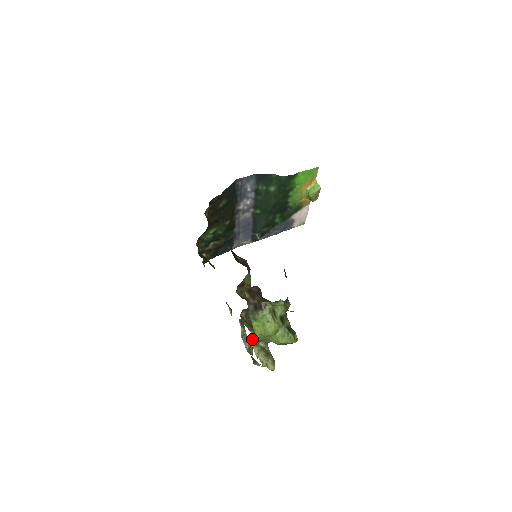
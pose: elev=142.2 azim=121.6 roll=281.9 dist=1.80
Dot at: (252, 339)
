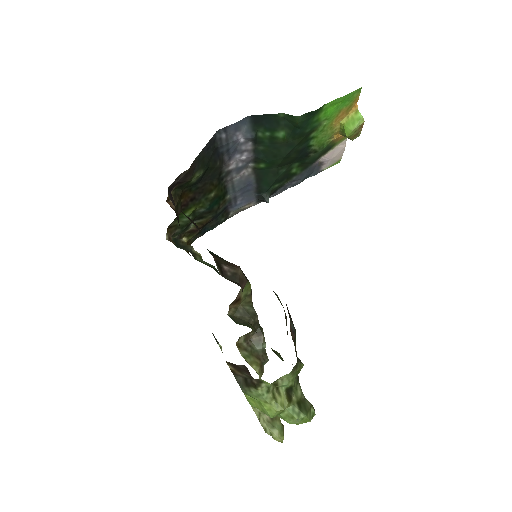
Dot at: occluded
